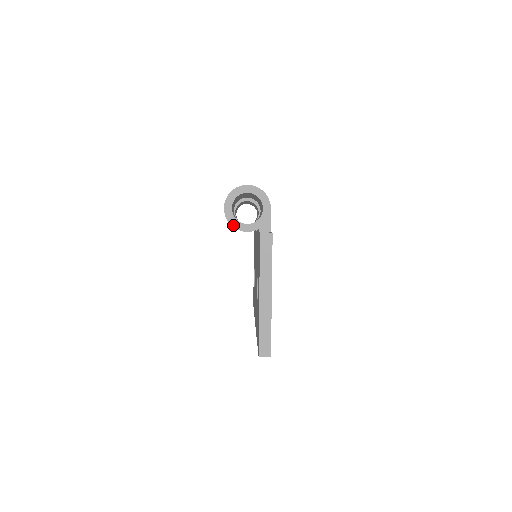
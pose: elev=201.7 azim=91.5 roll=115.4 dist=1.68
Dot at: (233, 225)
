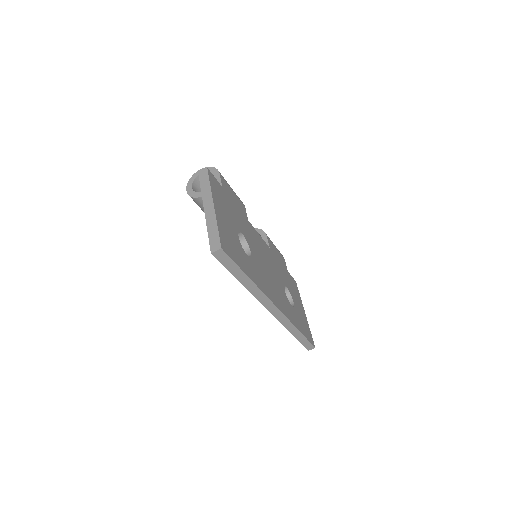
Dot at: (194, 197)
